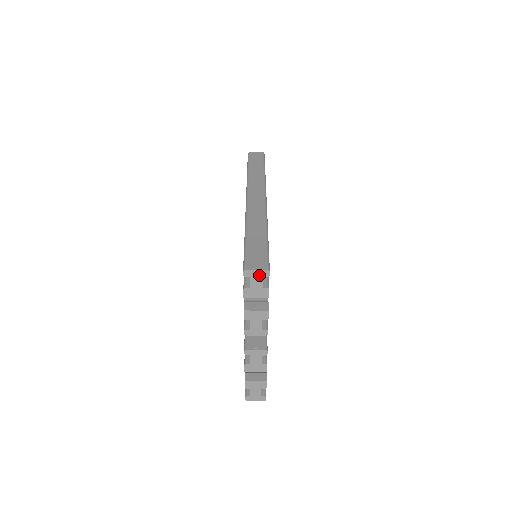
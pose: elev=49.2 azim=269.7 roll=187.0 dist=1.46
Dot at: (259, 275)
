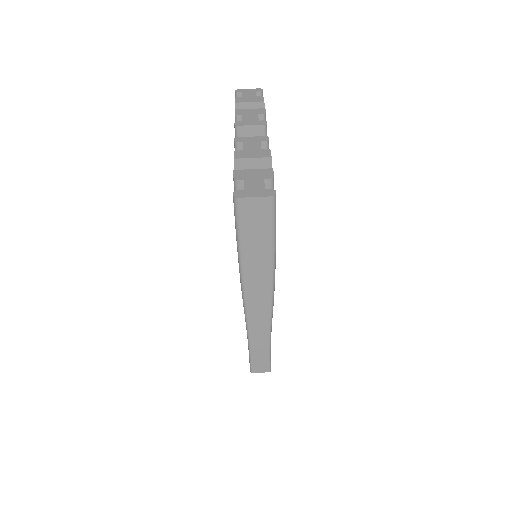
Dot at: (252, 91)
